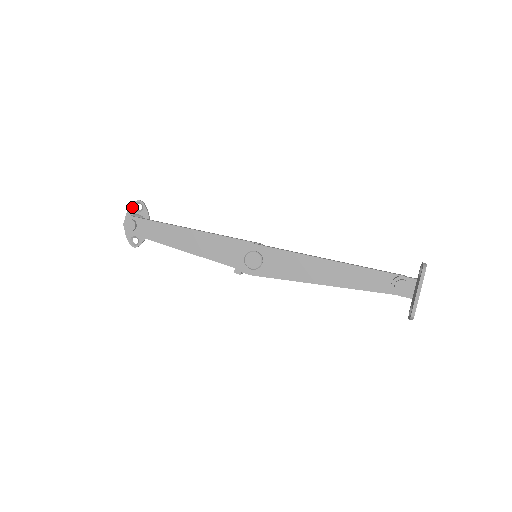
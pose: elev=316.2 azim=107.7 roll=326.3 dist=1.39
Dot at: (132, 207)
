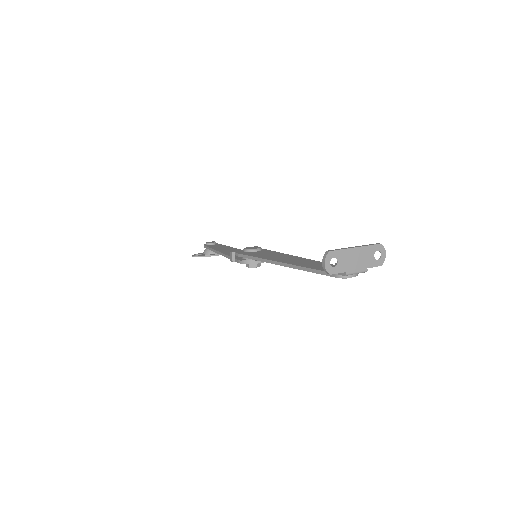
Dot at: occluded
